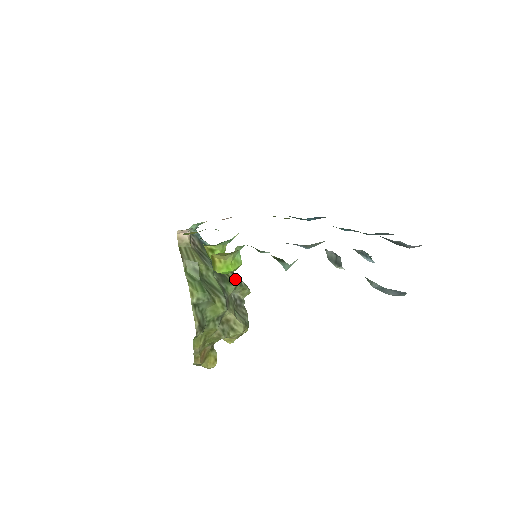
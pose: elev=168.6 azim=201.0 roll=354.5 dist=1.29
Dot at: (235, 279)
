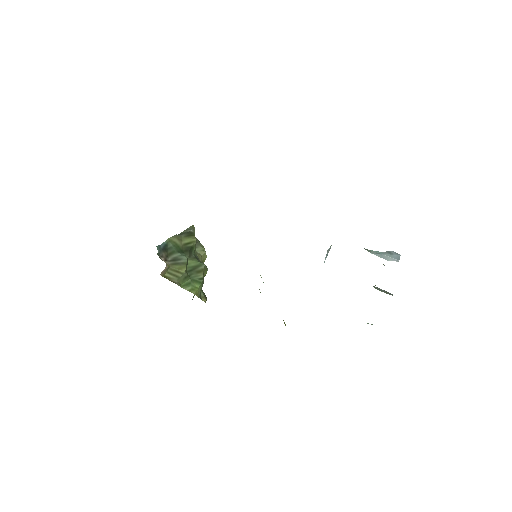
Dot at: (193, 239)
